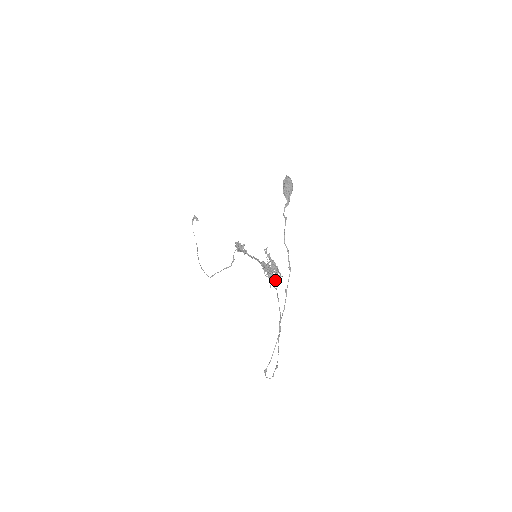
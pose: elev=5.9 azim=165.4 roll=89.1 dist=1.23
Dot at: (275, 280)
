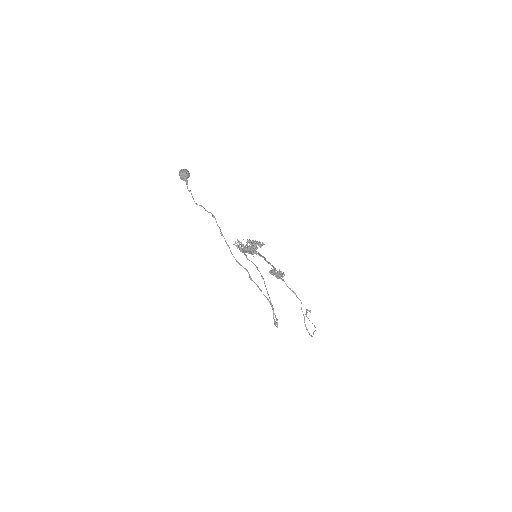
Dot at: (243, 246)
